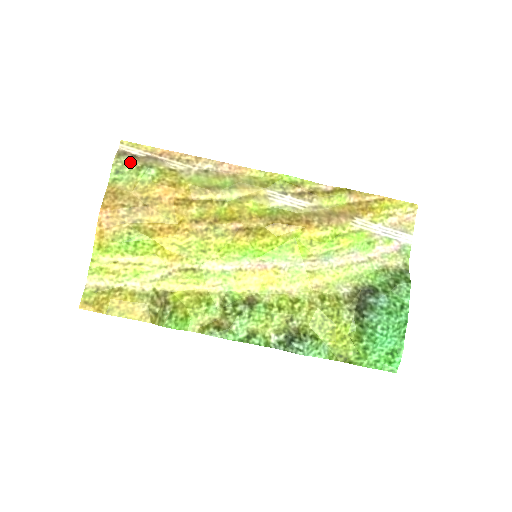
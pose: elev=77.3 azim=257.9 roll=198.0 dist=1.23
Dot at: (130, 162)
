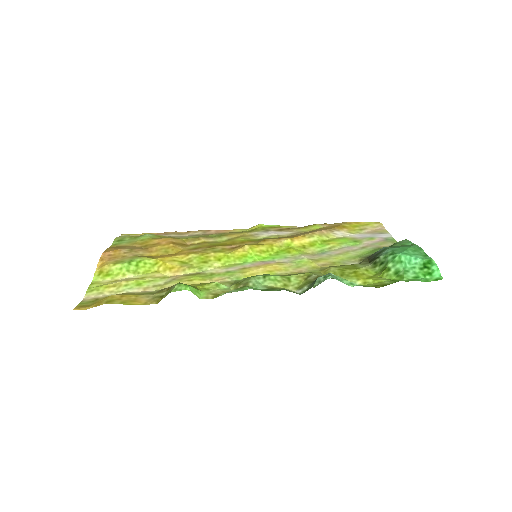
Dot at: (130, 236)
